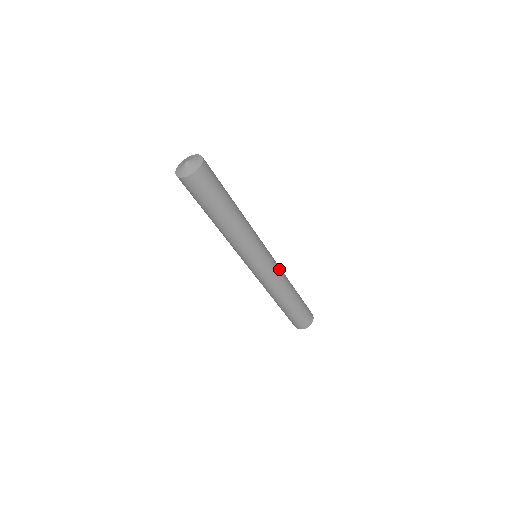
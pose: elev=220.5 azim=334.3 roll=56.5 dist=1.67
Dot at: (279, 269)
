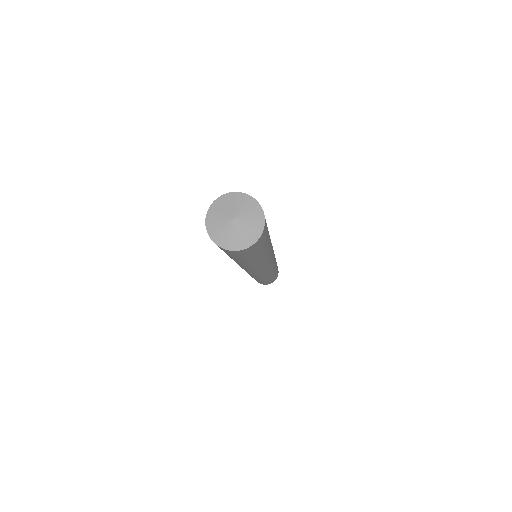
Dot at: occluded
